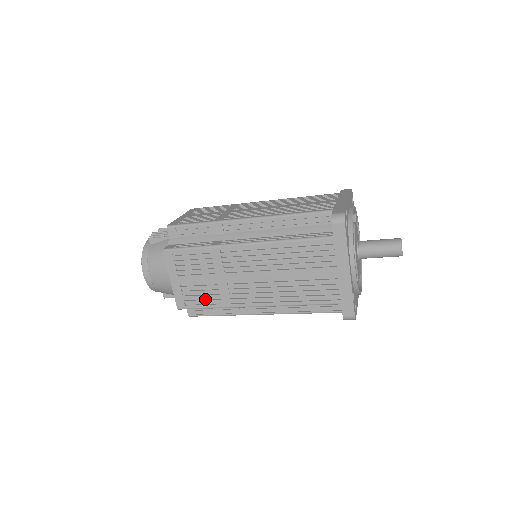
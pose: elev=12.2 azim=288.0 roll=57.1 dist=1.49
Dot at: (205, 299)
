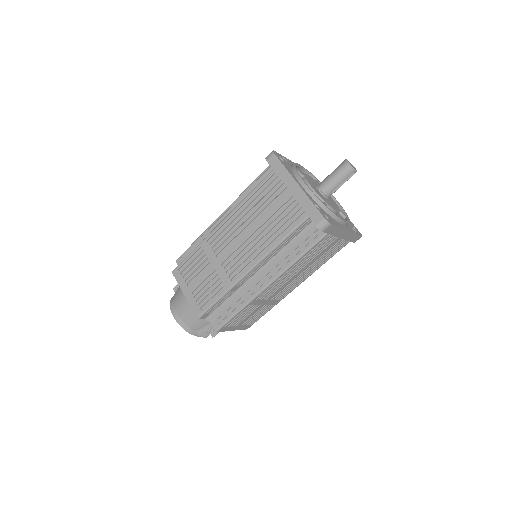
Dot at: (213, 293)
